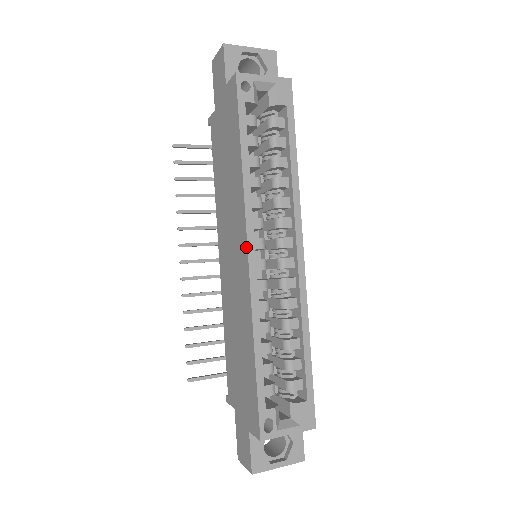
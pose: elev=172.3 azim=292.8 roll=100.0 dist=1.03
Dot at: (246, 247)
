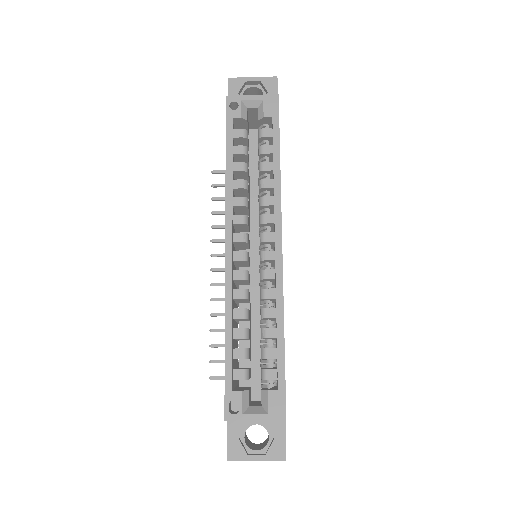
Dot at: (225, 239)
